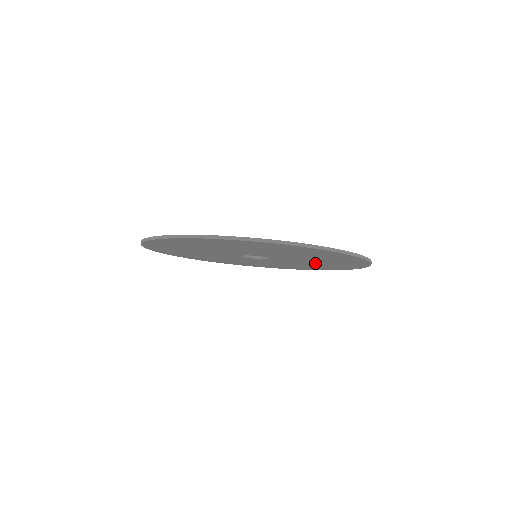
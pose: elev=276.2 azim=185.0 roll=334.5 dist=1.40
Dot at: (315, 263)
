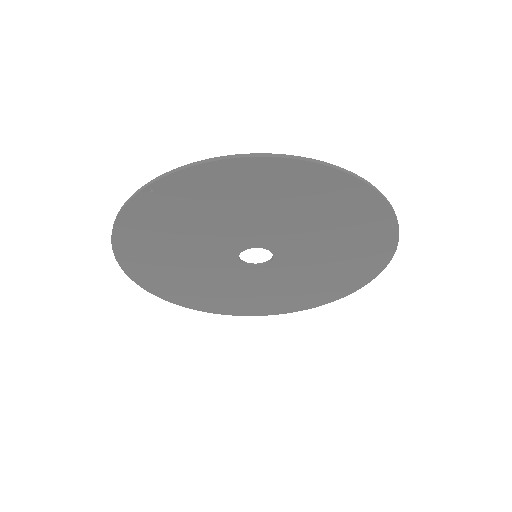
Dot at: (301, 284)
